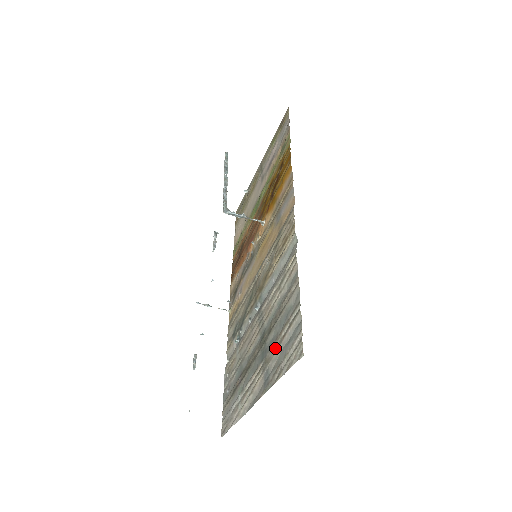
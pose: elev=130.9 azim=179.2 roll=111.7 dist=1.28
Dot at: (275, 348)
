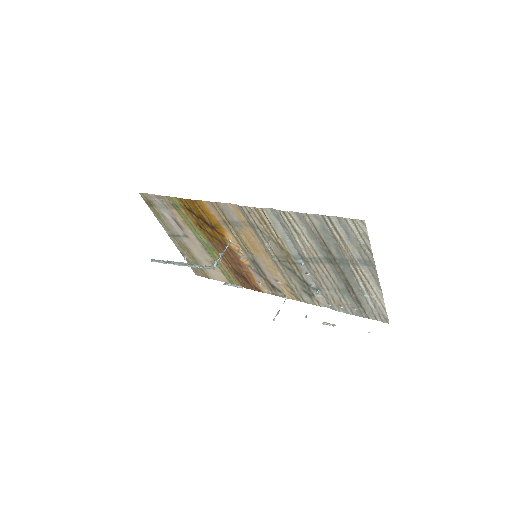
Dot at: (345, 248)
